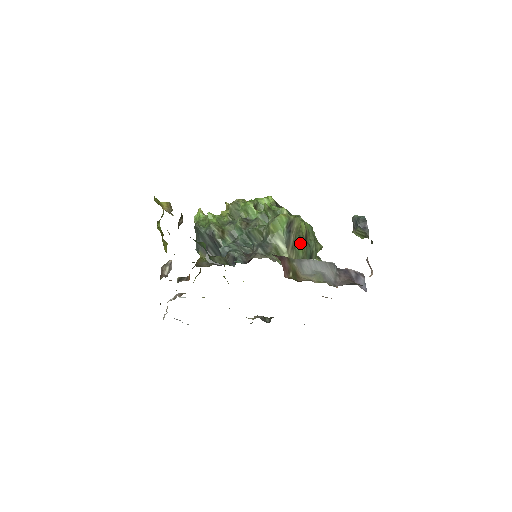
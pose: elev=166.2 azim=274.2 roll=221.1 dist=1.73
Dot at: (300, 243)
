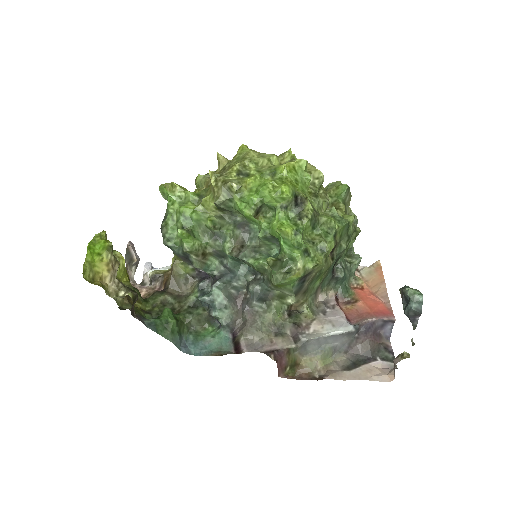
Dot at: (319, 276)
